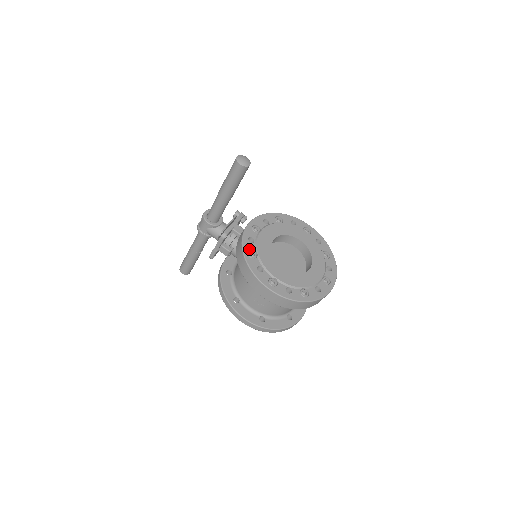
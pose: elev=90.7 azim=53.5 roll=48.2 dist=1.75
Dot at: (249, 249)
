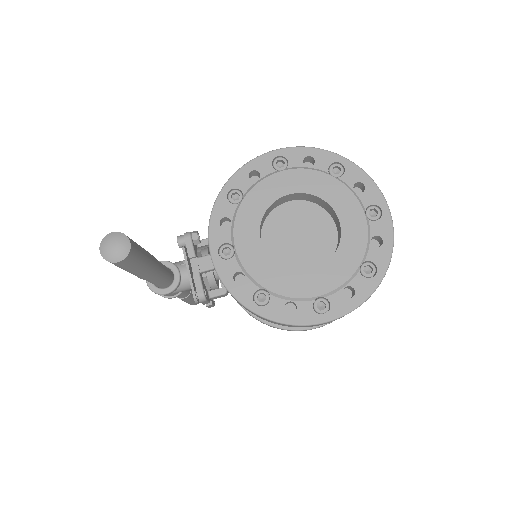
Dot at: (250, 296)
